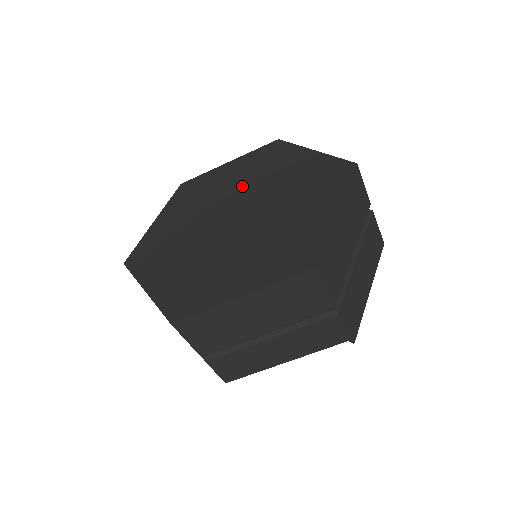
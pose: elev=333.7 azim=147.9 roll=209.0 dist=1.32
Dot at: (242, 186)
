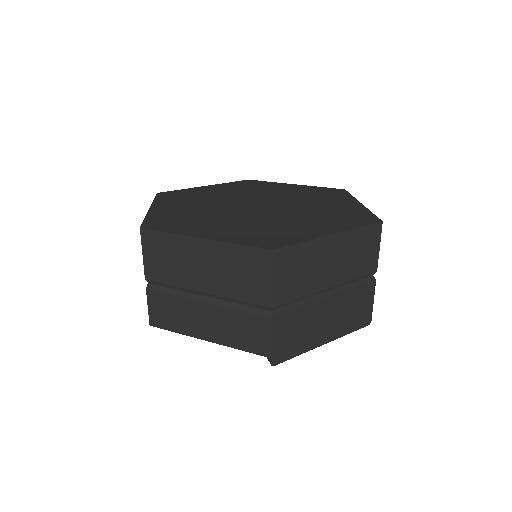
Dot at: (286, 197)
